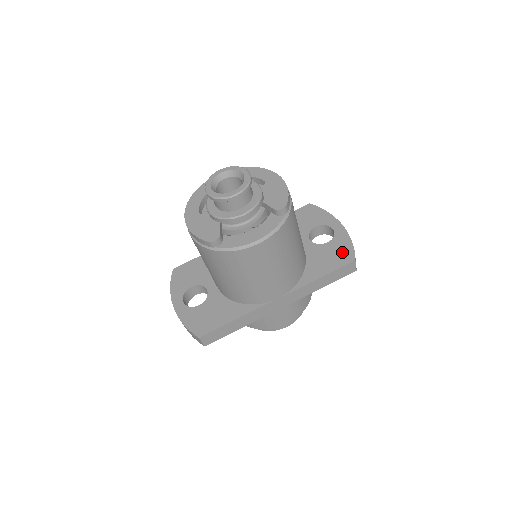
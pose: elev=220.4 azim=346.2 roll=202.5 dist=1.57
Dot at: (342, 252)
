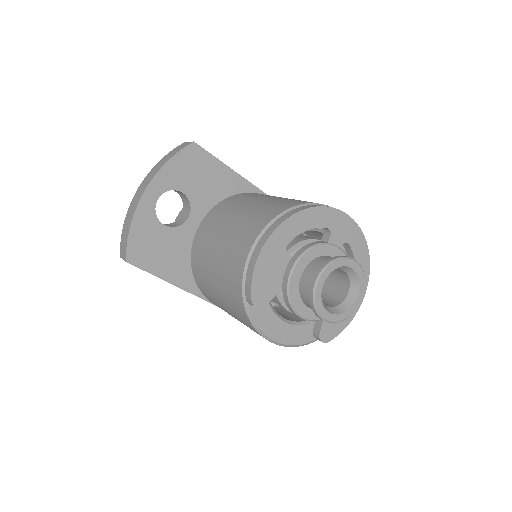
Dot at: occluded
